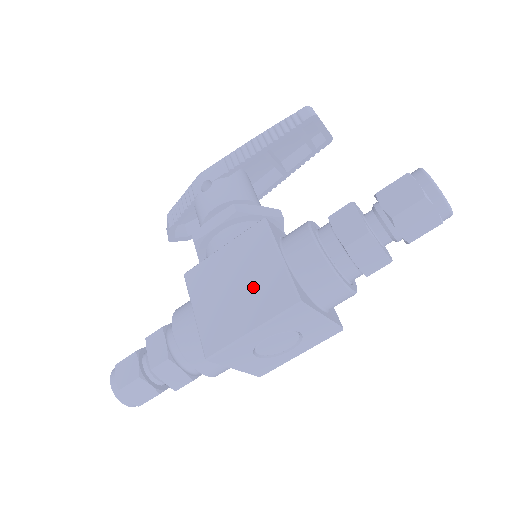
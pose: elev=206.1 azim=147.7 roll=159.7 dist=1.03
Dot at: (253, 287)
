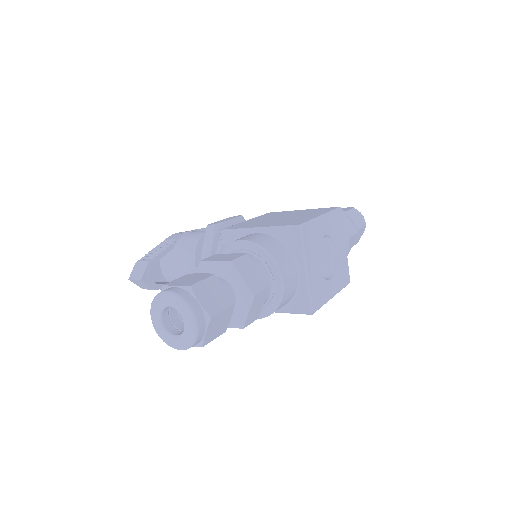
Dot at: (298, 214)
